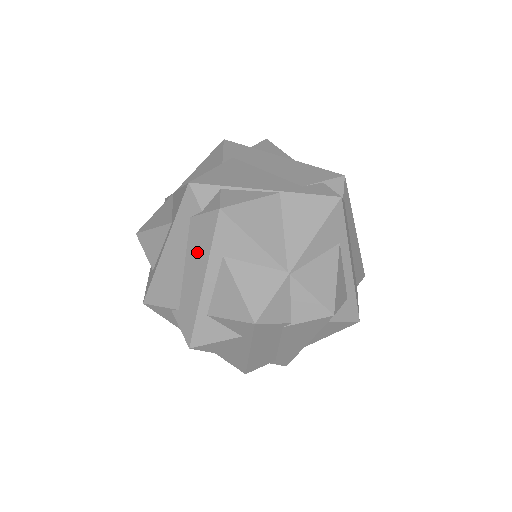
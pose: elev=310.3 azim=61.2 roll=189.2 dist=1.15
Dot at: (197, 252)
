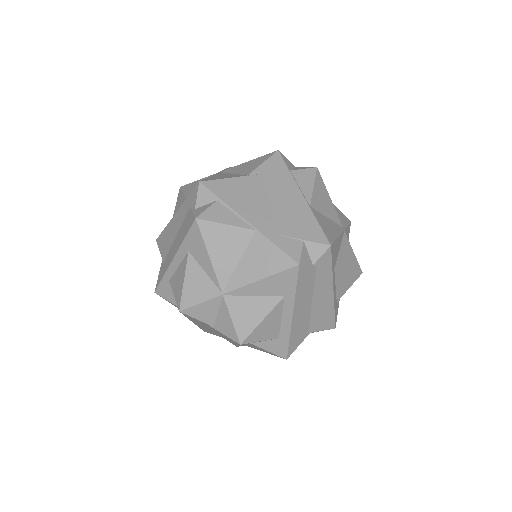
Dot at: (181, 235)
